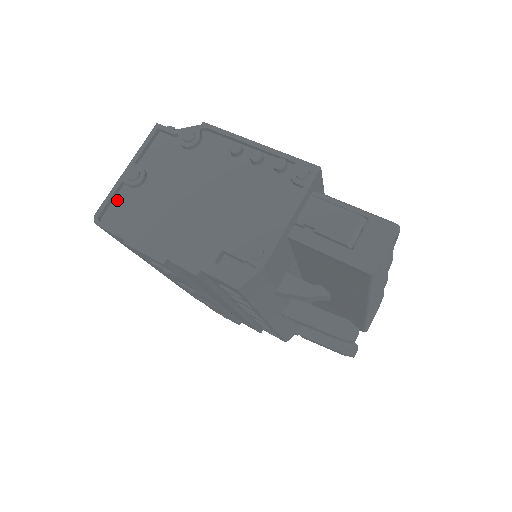
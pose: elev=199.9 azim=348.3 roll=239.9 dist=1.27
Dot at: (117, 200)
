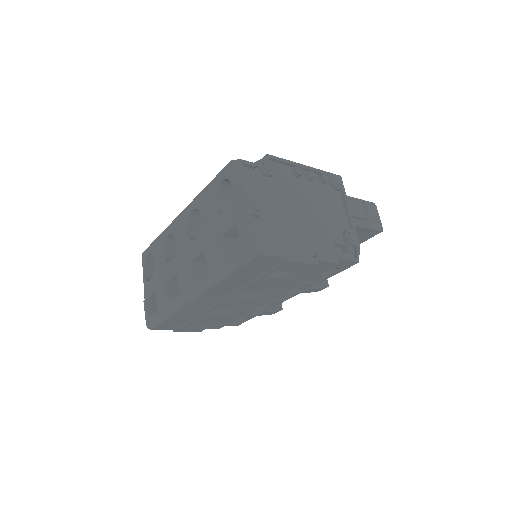
Dot at: (253, 230)
